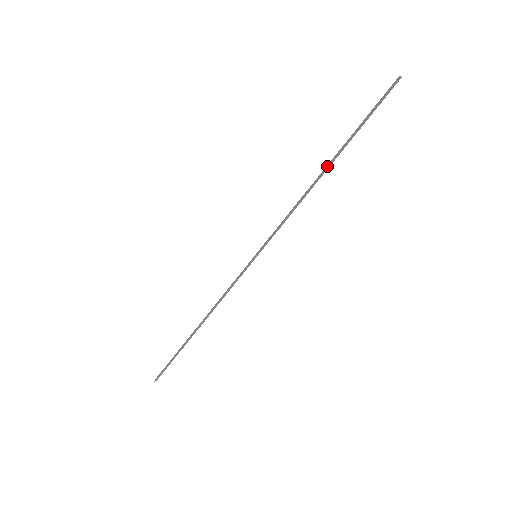
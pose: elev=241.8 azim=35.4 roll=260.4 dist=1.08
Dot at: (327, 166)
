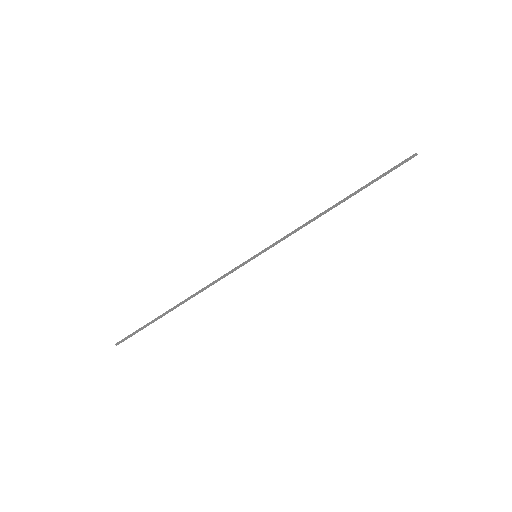
Dot at: (341, 202)
